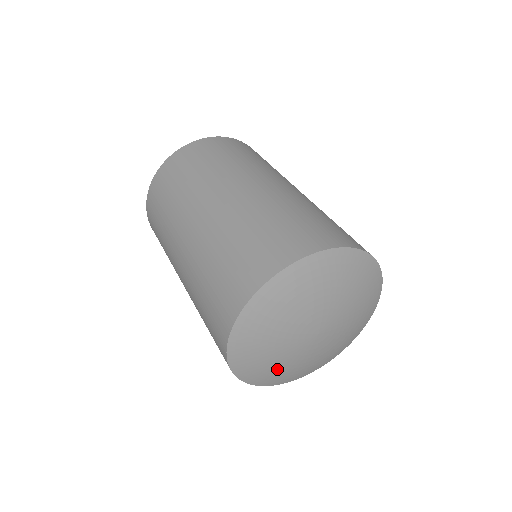
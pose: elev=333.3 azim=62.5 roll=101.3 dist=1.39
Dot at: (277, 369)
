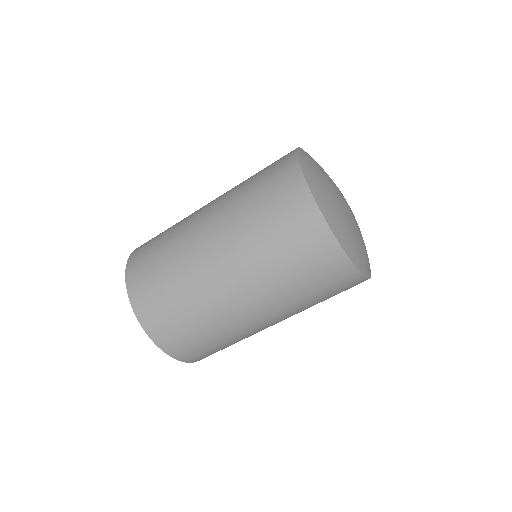
Dot at: (354, 240)
